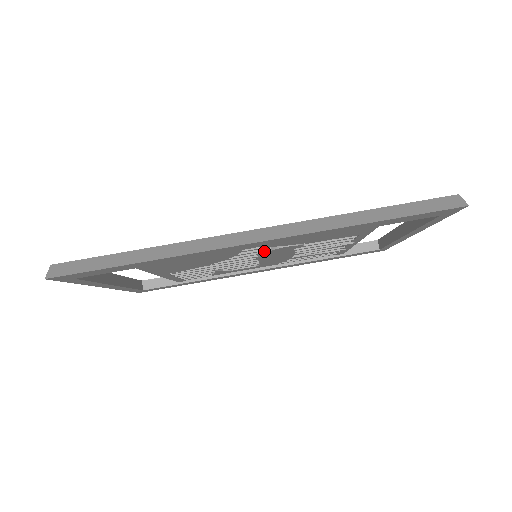
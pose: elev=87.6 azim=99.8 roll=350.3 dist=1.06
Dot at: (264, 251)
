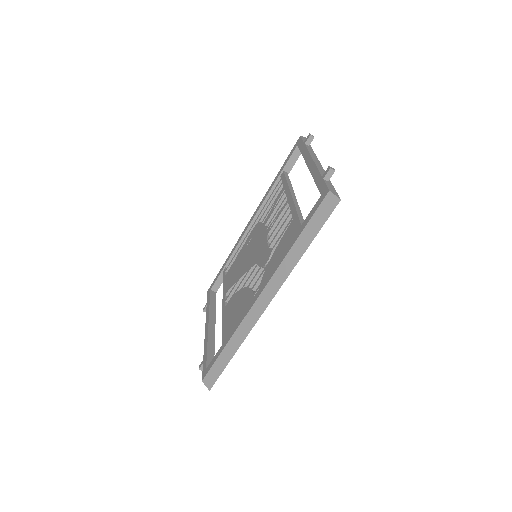
Dot at: occluded
